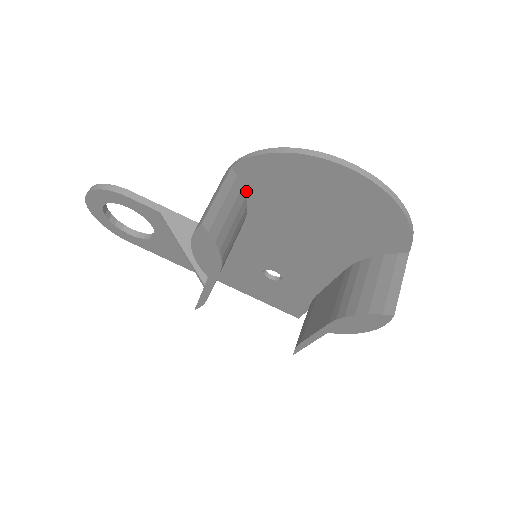
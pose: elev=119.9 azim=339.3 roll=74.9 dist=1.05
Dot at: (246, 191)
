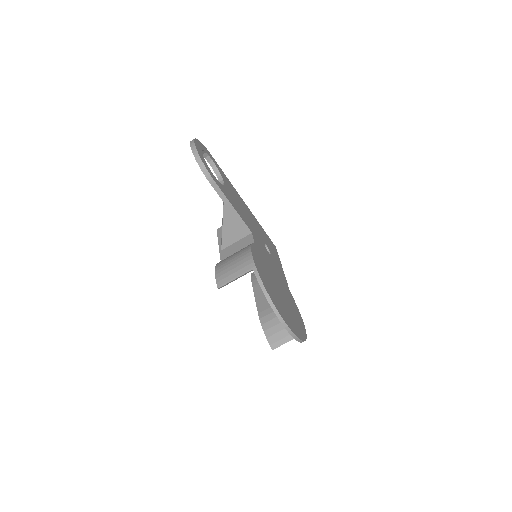
Dot at: occluded
